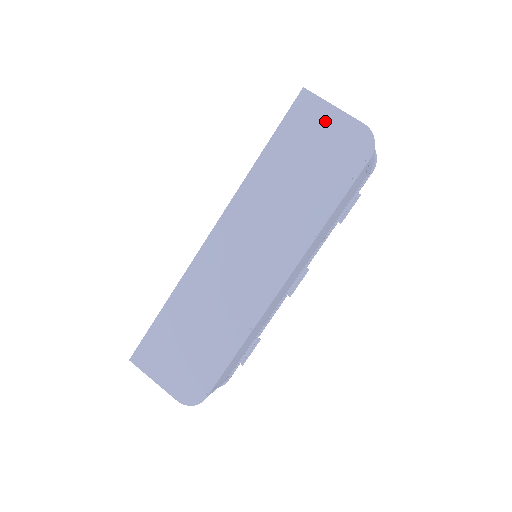
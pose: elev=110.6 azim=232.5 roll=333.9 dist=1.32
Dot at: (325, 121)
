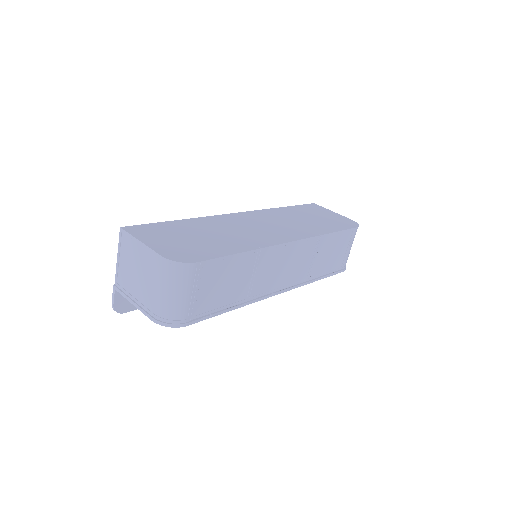
Dot at: (327, 212)
